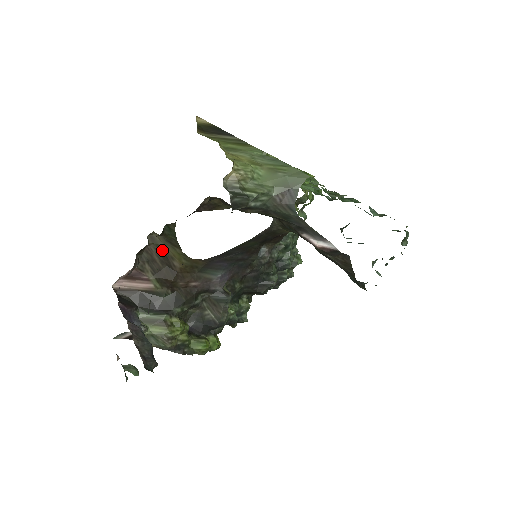
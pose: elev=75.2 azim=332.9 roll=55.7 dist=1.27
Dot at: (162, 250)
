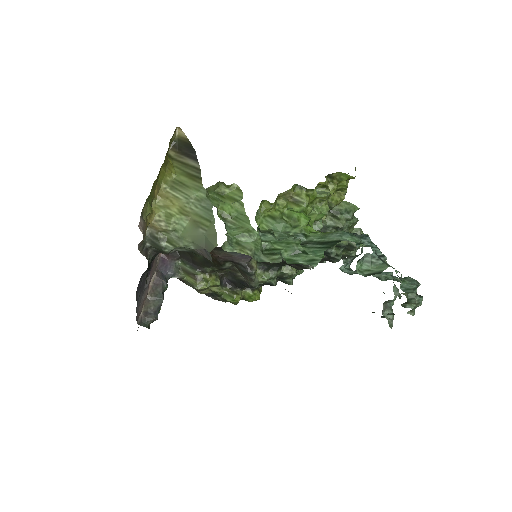
Dot at: occluded
